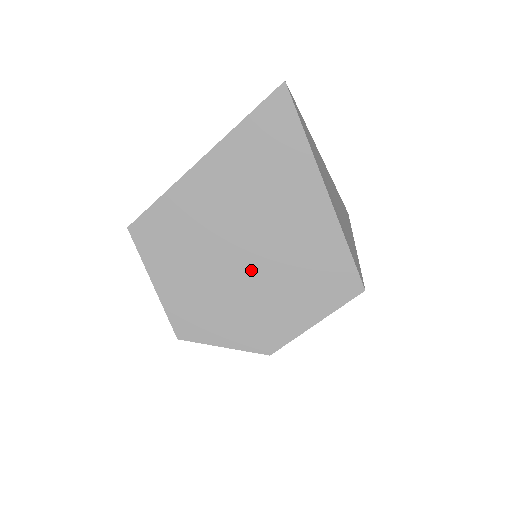
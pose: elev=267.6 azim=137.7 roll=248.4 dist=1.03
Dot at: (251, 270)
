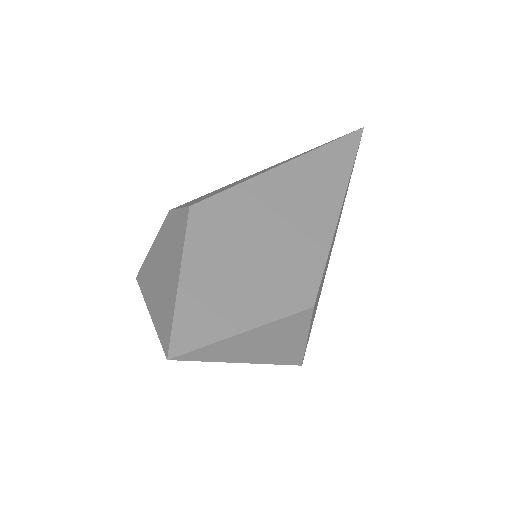
Dot at: occluded
